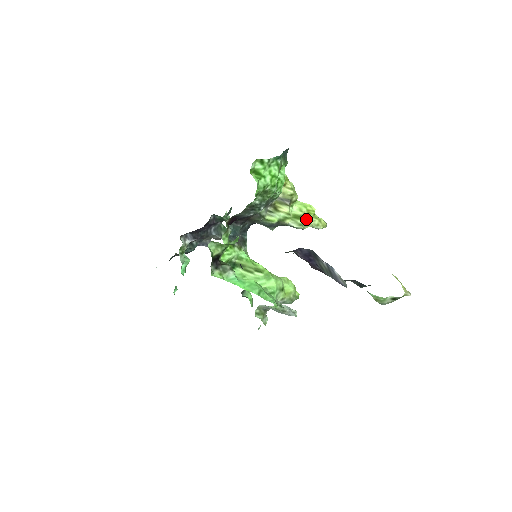
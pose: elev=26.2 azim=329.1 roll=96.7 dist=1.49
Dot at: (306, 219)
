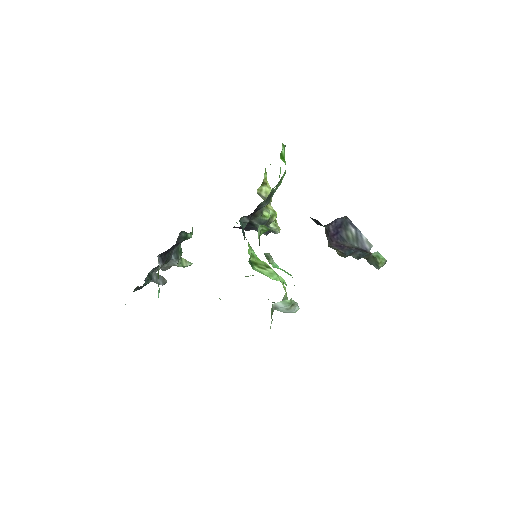
Dot at: occluded
